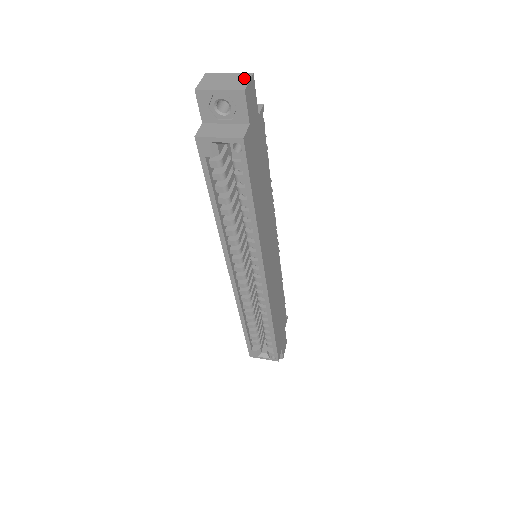
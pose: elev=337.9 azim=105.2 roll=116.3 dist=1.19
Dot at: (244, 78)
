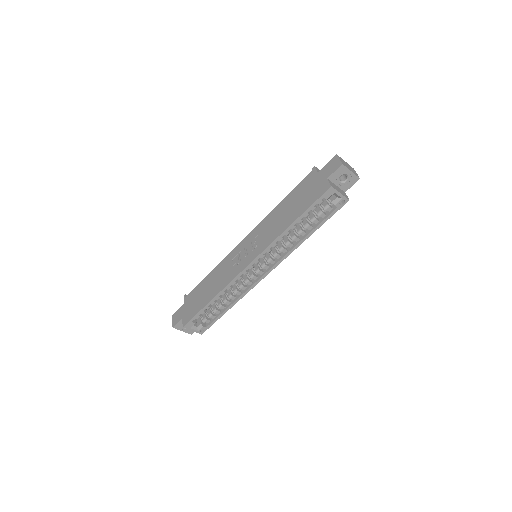
Dot at: (354, 170)
